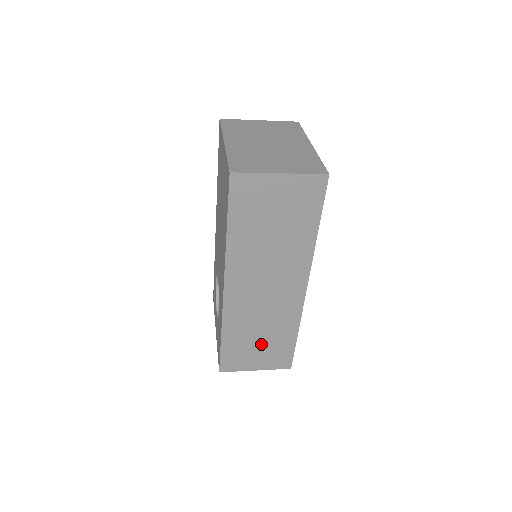
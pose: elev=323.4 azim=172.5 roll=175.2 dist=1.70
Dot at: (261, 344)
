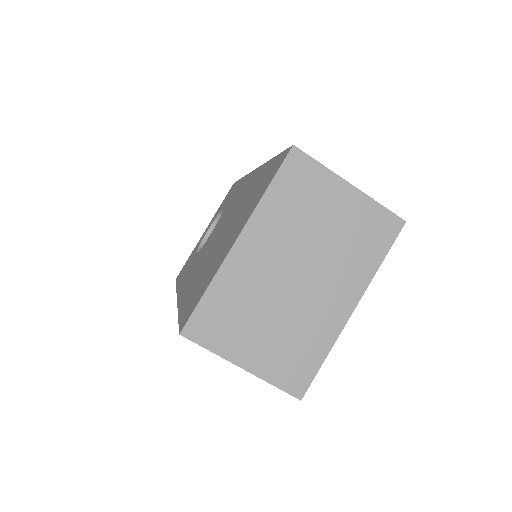
Dot at: occluded
